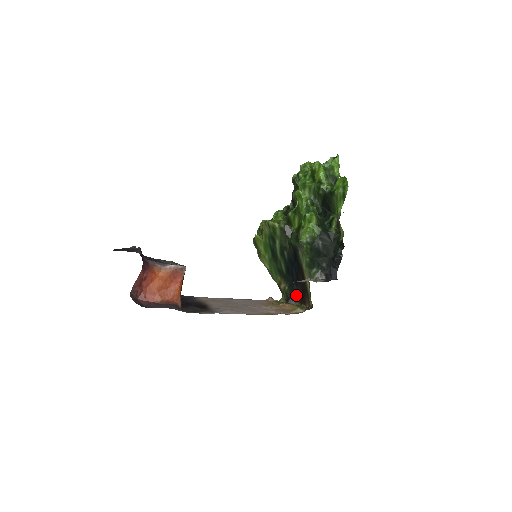
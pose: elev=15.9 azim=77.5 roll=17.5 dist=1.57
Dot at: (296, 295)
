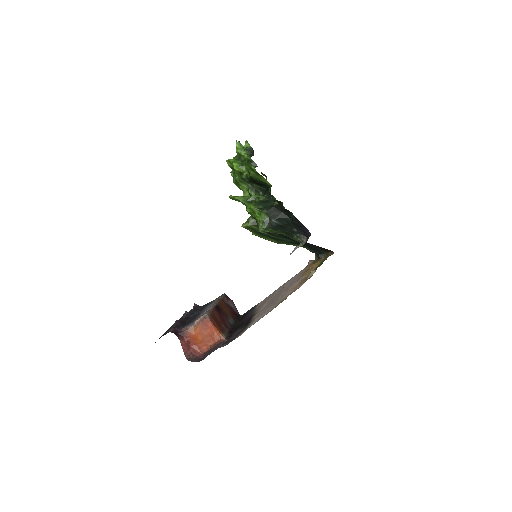
Dot at: (318, 250)
